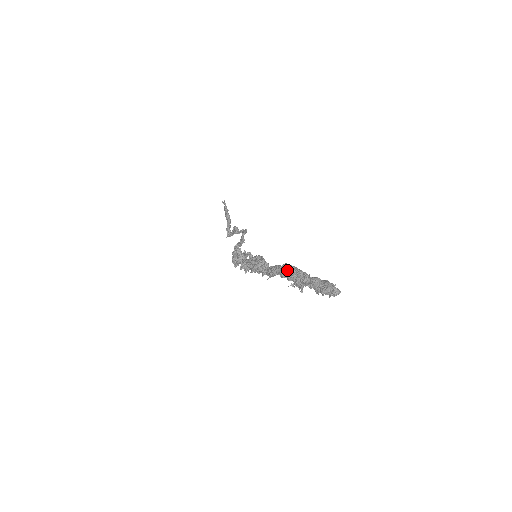
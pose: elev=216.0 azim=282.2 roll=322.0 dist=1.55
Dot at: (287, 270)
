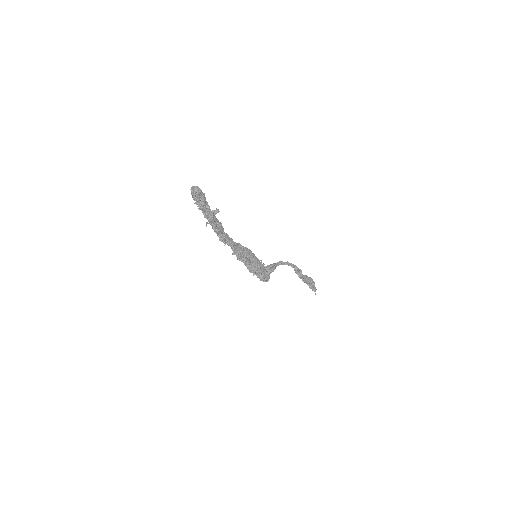
Dot at: occluded
